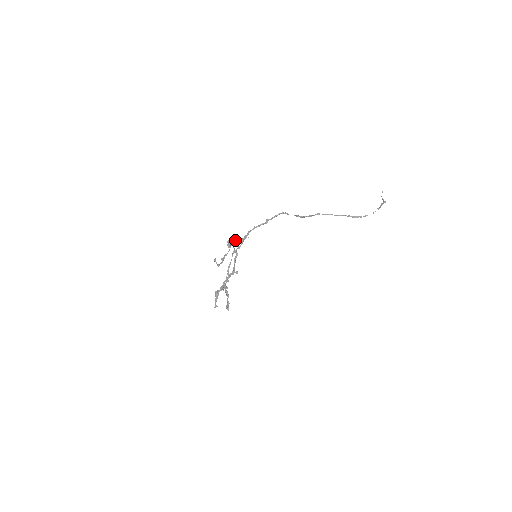
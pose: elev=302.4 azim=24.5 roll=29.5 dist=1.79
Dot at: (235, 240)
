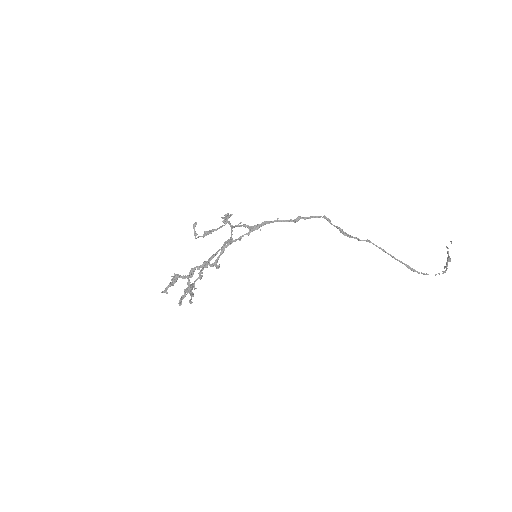
Dot at: occluded
